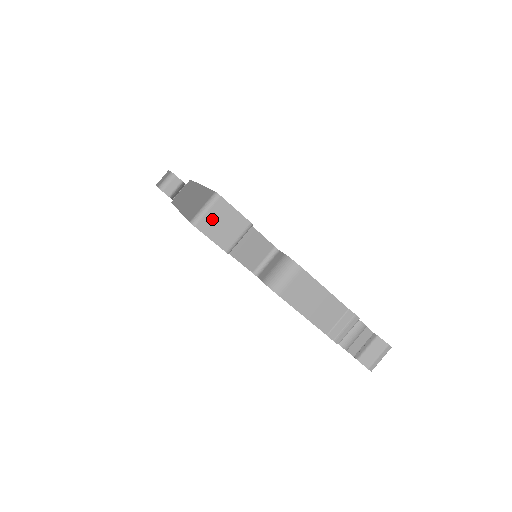
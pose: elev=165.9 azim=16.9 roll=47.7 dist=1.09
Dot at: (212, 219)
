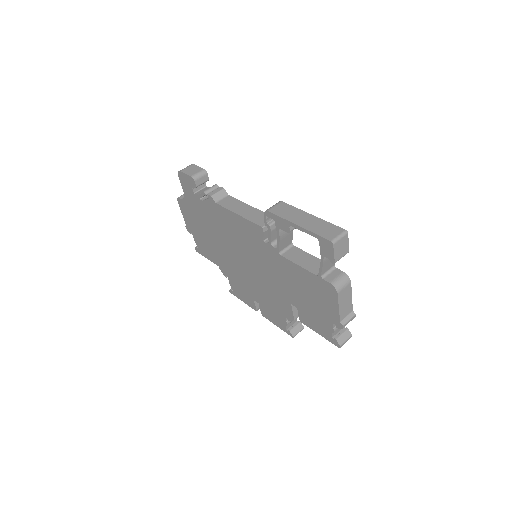
Dot at: (340, 244)
